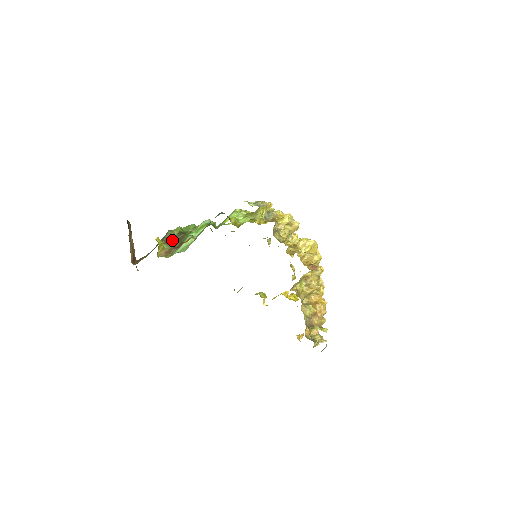
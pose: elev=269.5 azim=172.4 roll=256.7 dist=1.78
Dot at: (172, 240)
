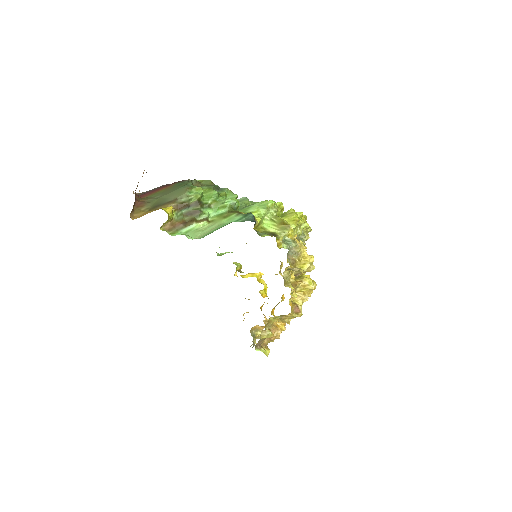
Dot at: (185, 207)
